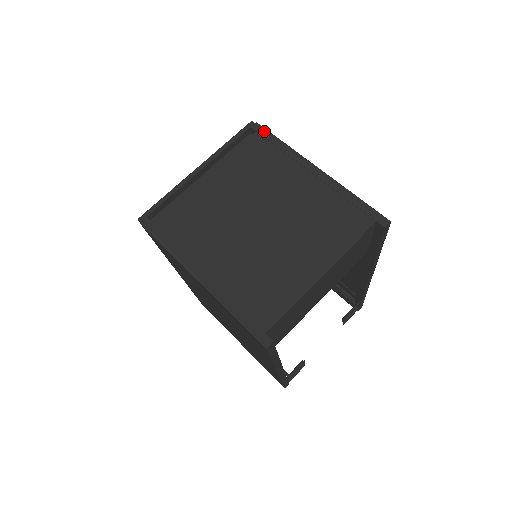
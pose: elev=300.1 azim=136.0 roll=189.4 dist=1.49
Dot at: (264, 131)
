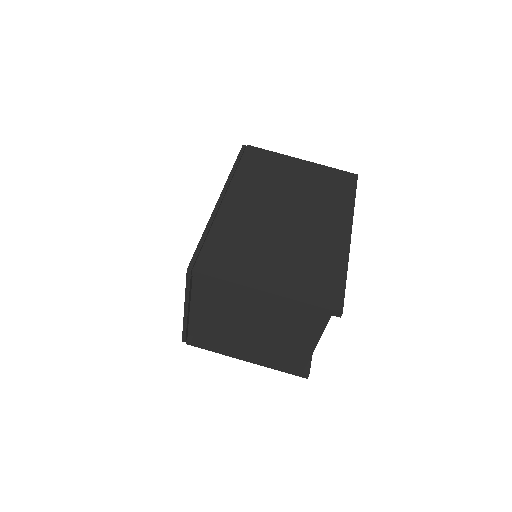
Dot at: (204, 276)
